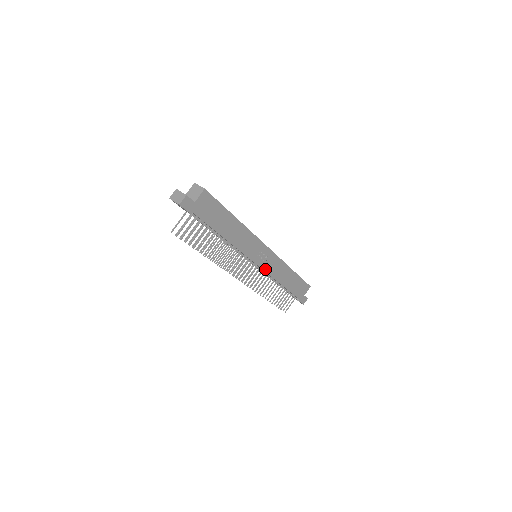
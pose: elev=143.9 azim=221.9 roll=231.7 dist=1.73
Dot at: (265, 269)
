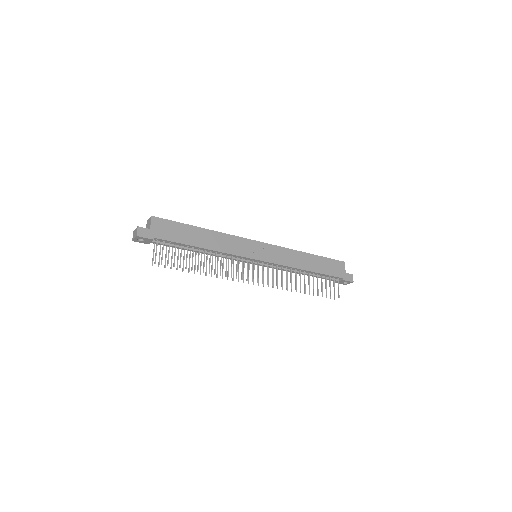
Dot at: (273, 262)
